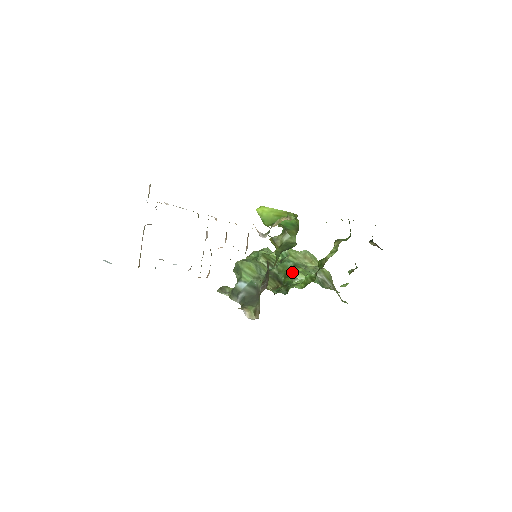
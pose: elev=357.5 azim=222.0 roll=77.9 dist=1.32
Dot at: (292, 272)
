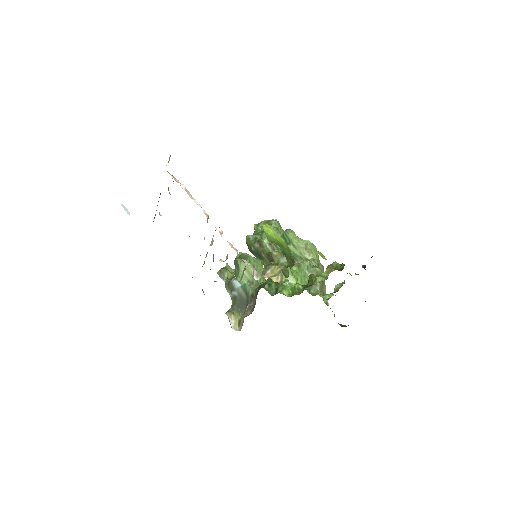
Dot at: occluded
